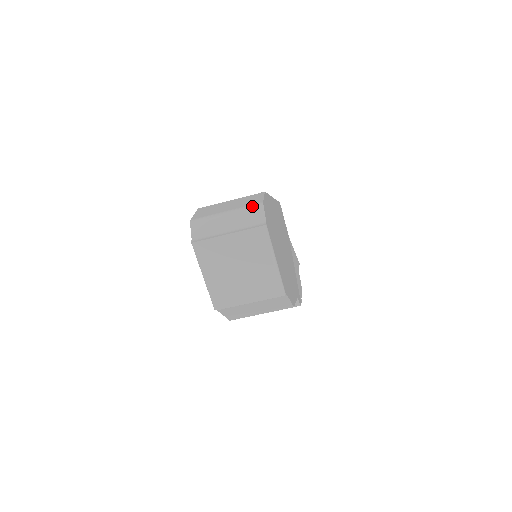
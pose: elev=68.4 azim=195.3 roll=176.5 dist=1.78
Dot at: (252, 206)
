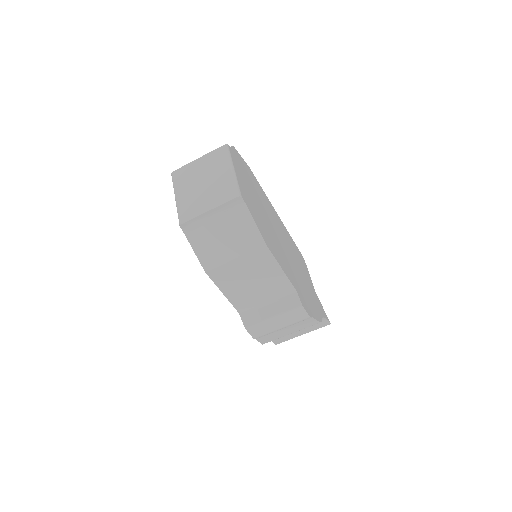
Dot at: occluded
